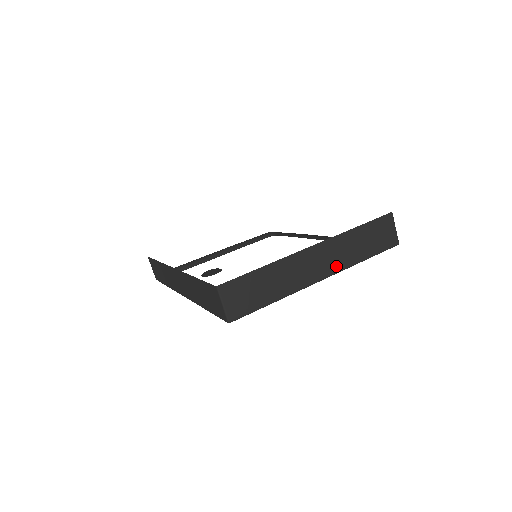
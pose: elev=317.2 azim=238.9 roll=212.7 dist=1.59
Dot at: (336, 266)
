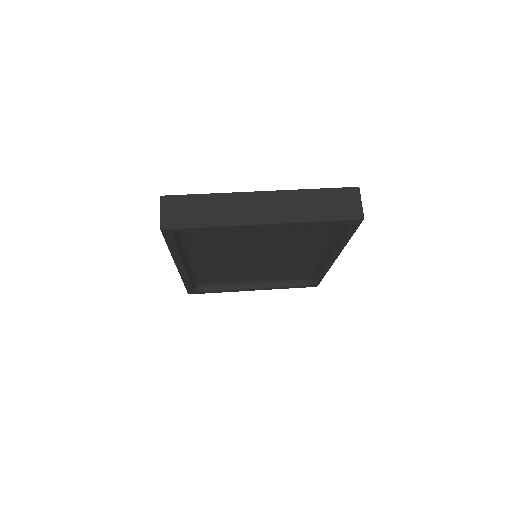
Dot at: (283, 216)
